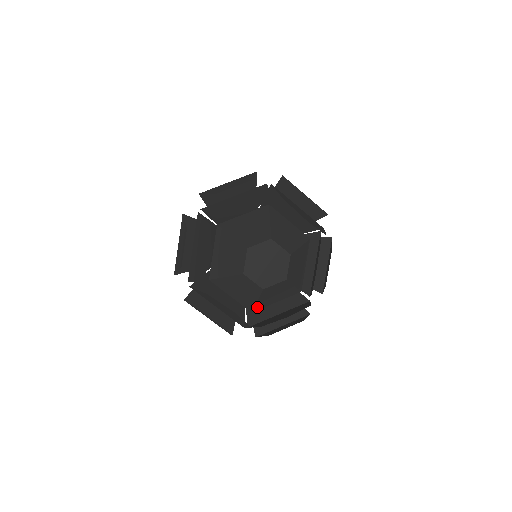
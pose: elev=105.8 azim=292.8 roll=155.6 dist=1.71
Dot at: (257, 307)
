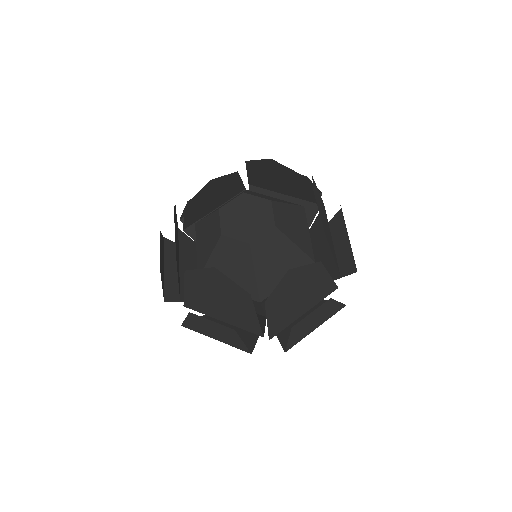
Dot at: occluded
